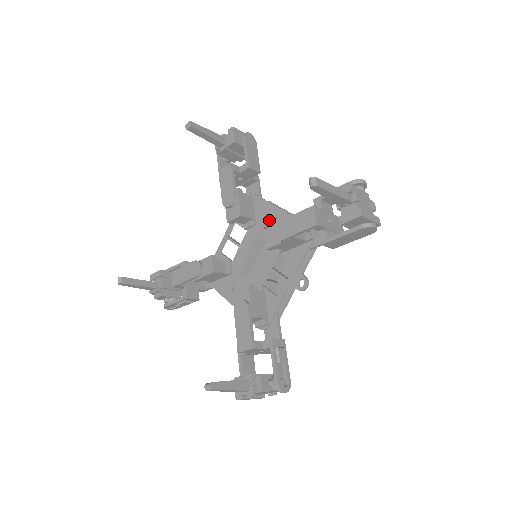
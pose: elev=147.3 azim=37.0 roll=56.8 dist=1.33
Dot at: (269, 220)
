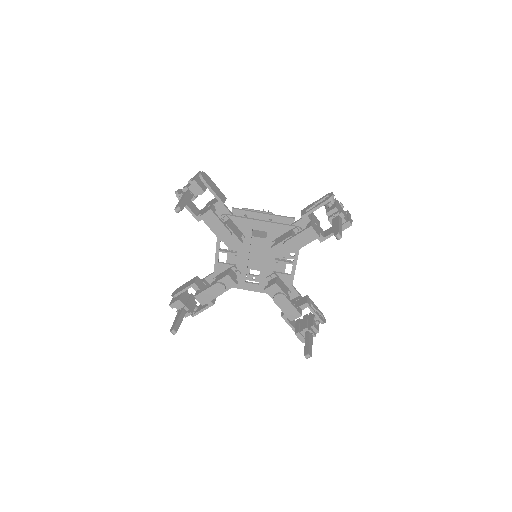
Dot at: occluded
